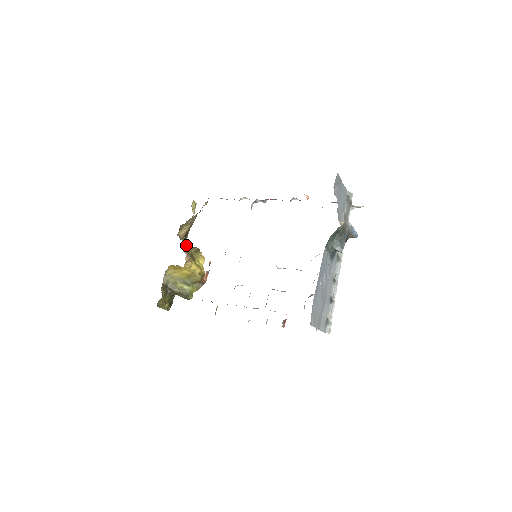
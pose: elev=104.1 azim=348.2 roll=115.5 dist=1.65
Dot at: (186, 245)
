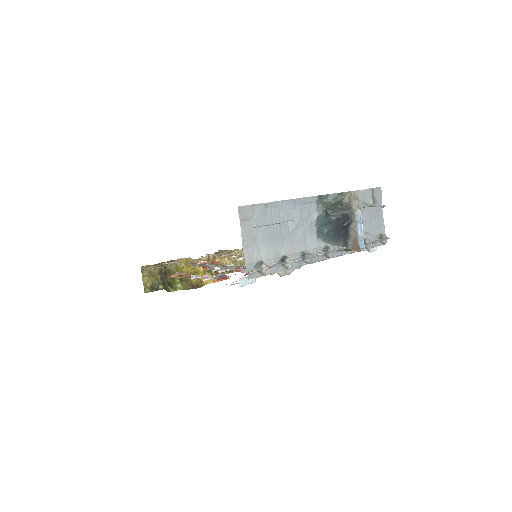
Dot at: occluded
